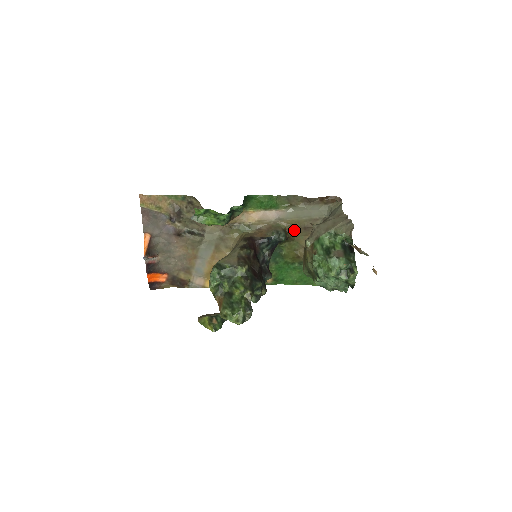
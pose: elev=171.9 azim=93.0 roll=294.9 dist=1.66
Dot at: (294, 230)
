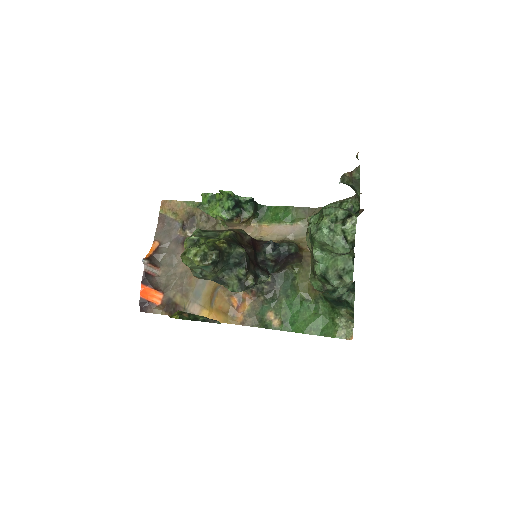
Dot at: occluded
